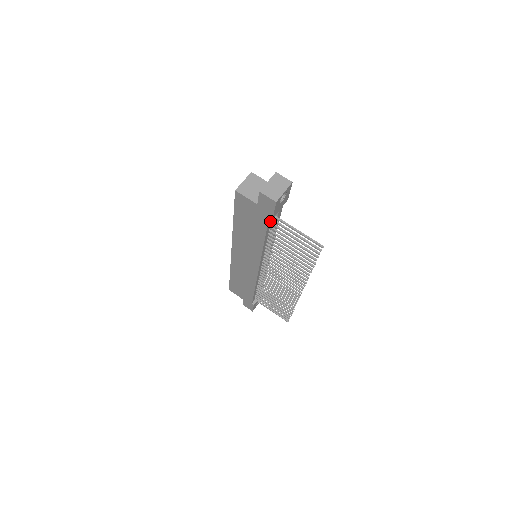
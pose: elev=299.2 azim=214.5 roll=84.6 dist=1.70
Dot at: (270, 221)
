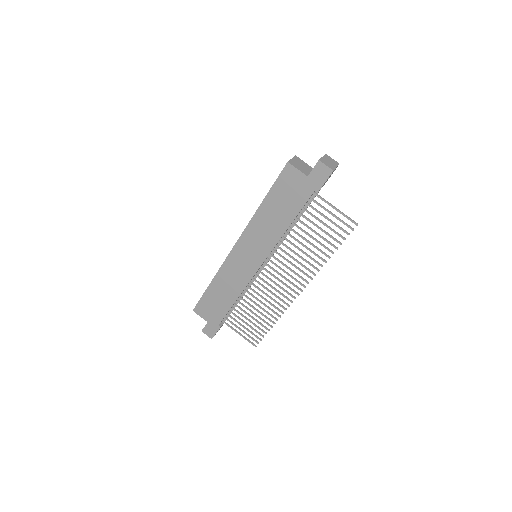
Dot at: (308, 199)
